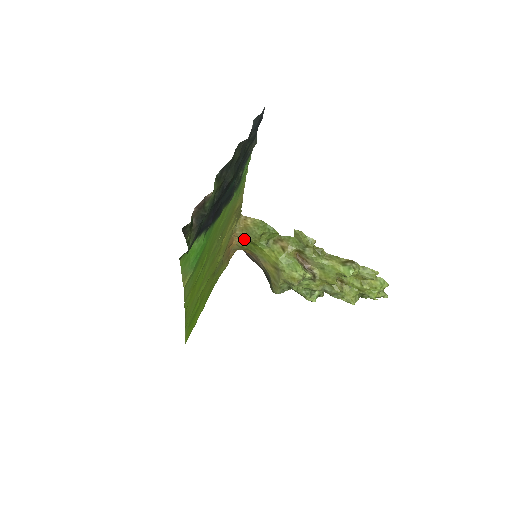
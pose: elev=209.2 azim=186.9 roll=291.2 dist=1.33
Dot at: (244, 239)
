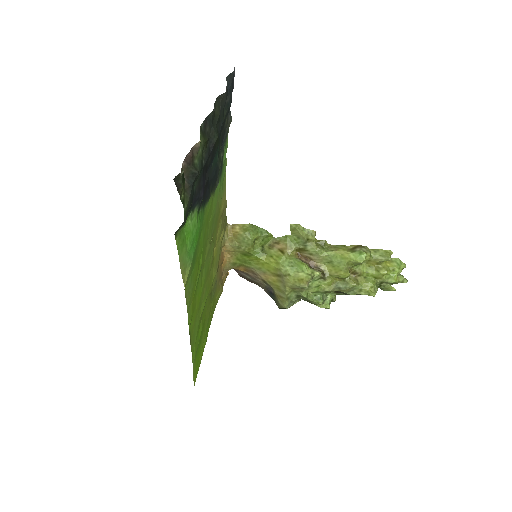
Dot at: (236, 252)
